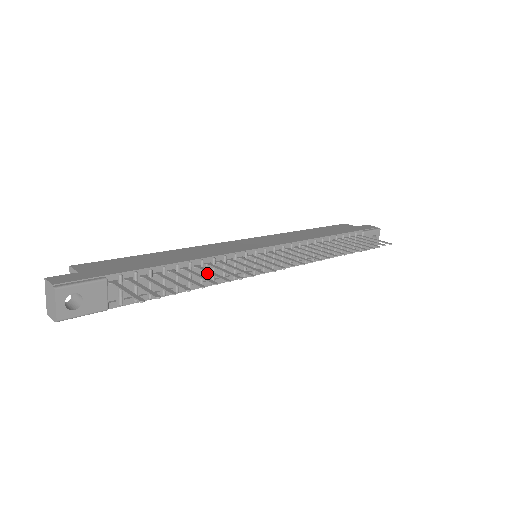
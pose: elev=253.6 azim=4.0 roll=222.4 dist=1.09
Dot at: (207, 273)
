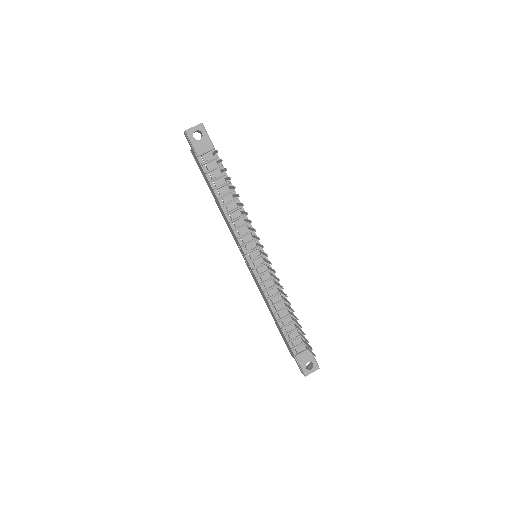
Dot at: (235, 215)
